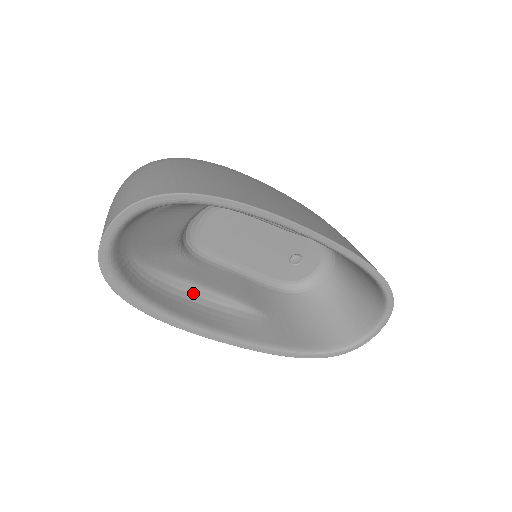
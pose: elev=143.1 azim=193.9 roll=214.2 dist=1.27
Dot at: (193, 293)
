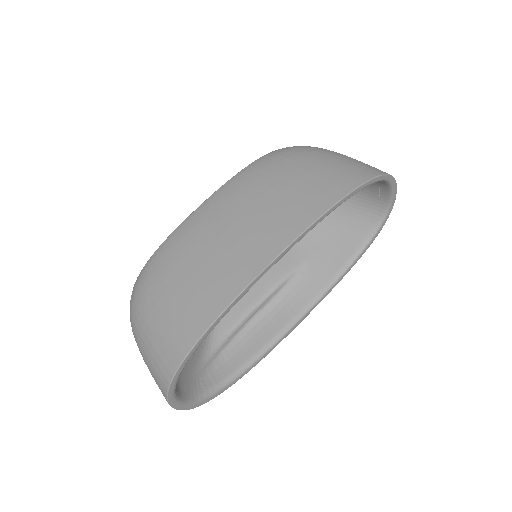
Dot at: (251, 319)
